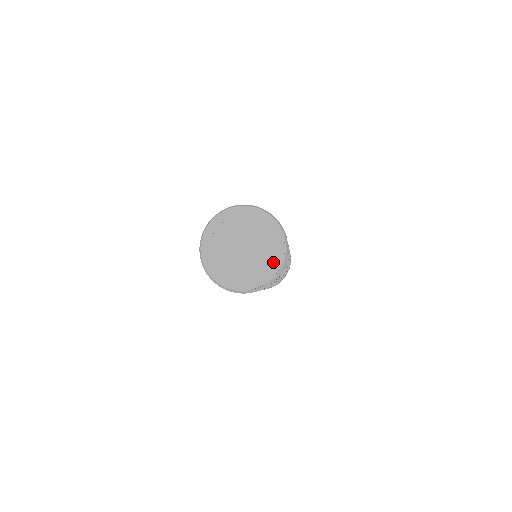
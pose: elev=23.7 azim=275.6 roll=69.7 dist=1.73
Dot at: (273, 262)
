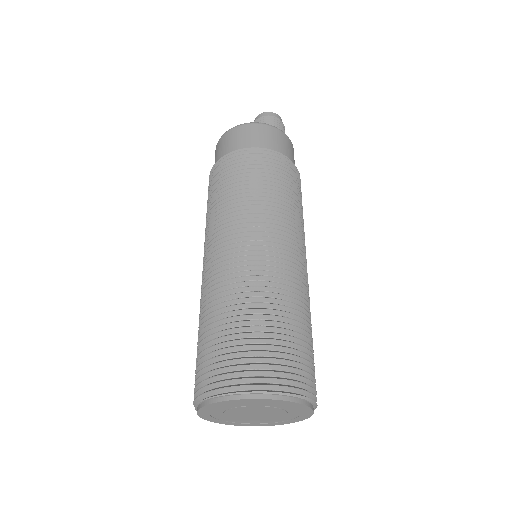
Dot at: (295, 419)
